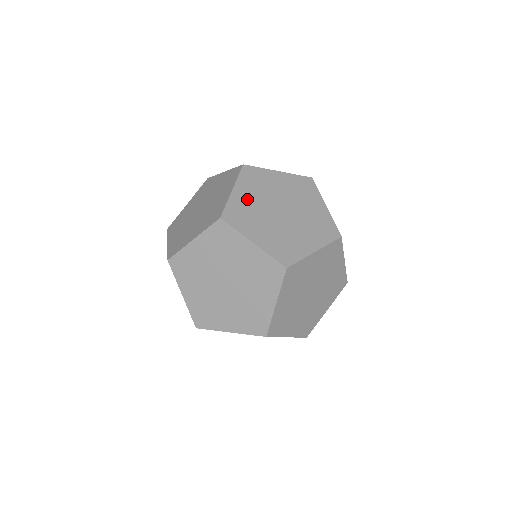
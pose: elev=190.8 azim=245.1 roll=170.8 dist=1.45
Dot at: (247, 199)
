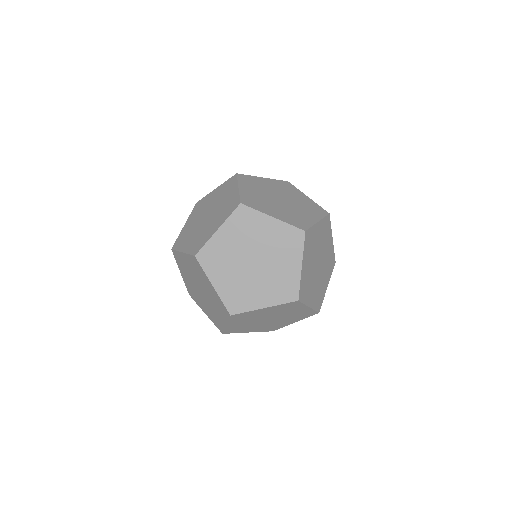
Dot at: (307, 269)
